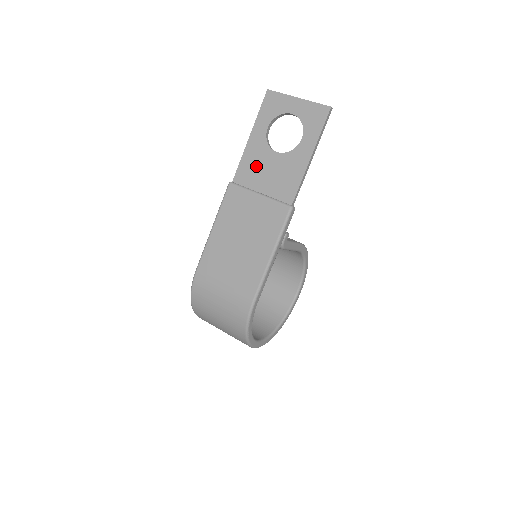
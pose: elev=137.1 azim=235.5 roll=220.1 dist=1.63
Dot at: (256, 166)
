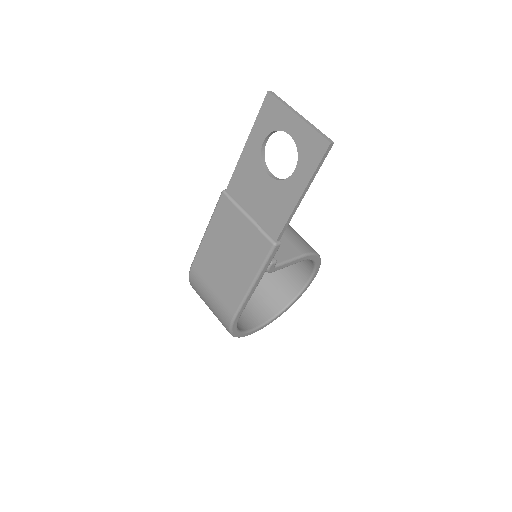
Dot at: (248, 183)
